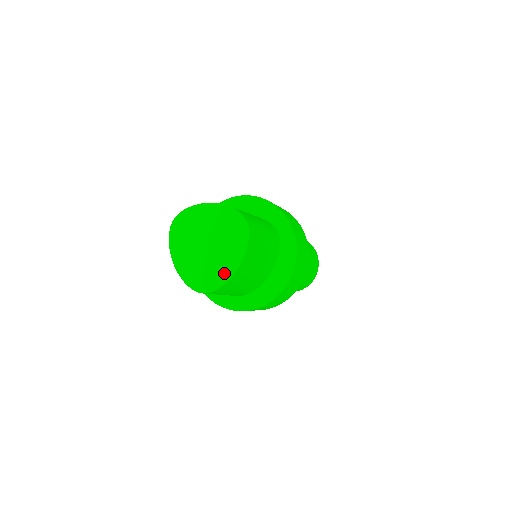
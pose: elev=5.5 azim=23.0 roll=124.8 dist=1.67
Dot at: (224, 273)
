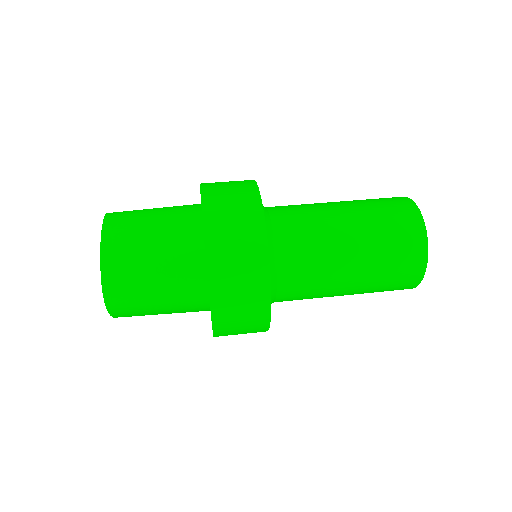
Dot at: occluded
